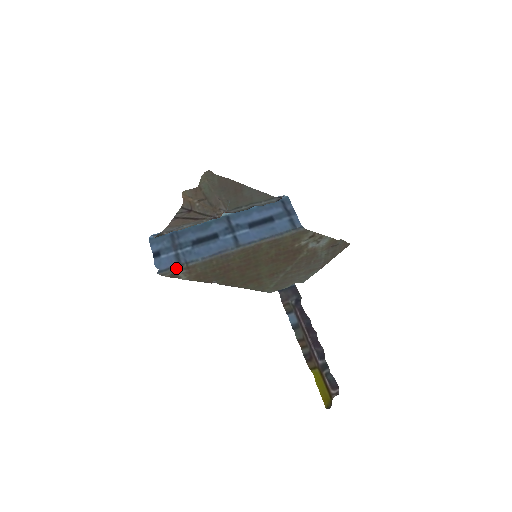
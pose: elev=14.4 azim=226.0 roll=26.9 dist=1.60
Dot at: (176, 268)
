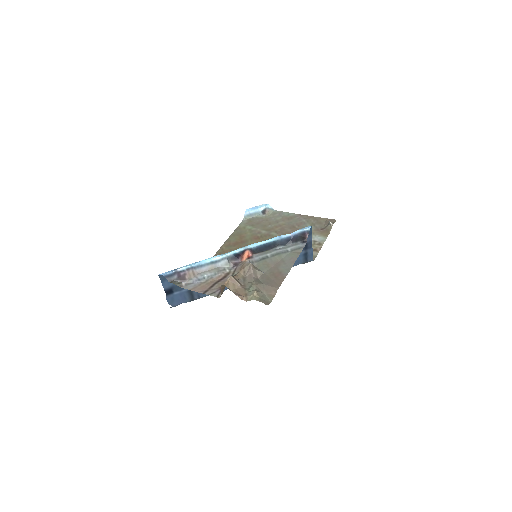
Dot at: occluded
